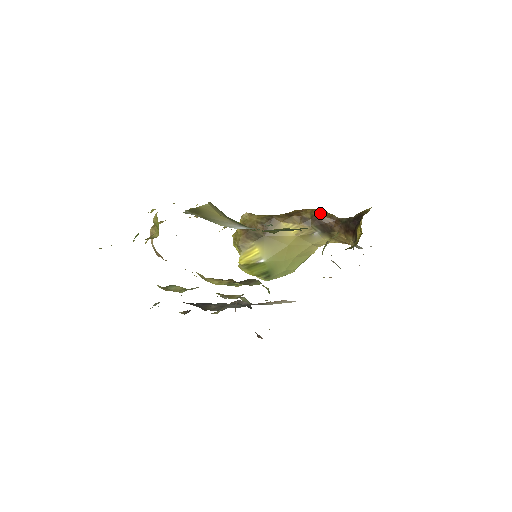
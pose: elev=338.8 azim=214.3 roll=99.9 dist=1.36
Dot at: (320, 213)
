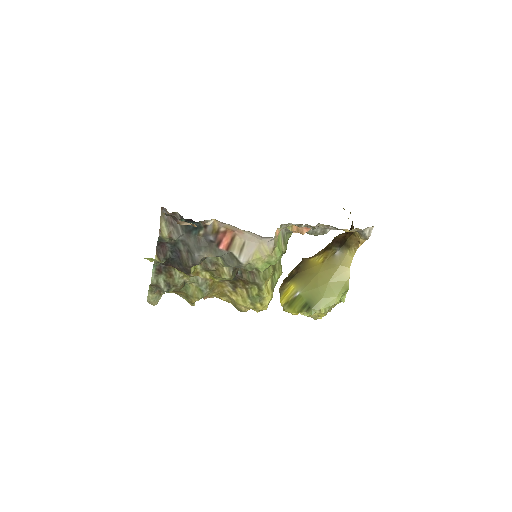
Dot at: (336, 236)
